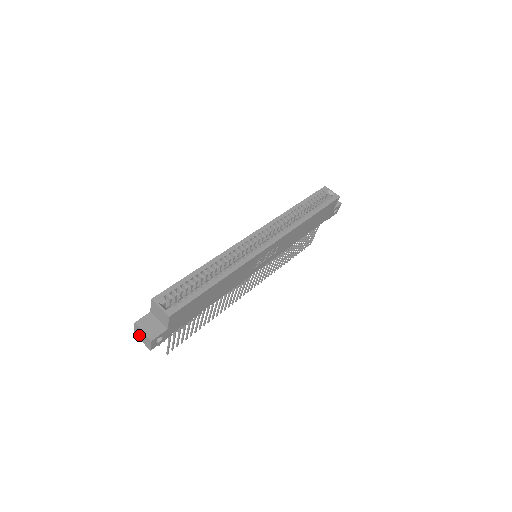
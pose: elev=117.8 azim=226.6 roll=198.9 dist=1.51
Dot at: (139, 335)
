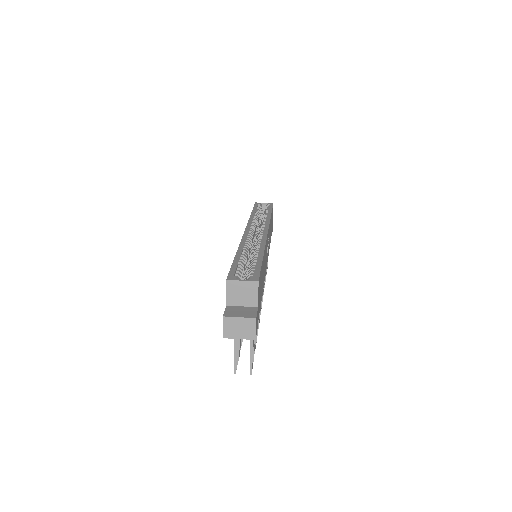
Dot at: (233, 331)
